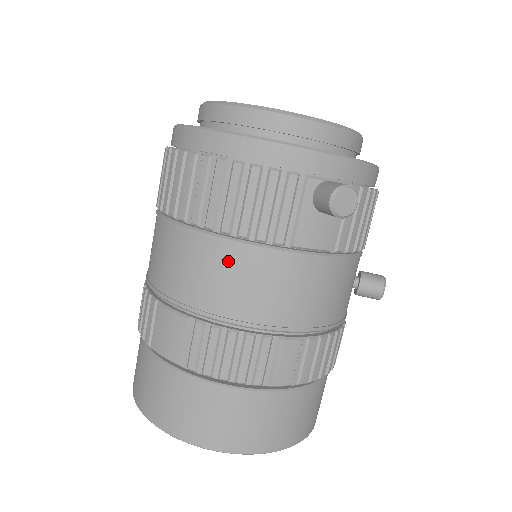
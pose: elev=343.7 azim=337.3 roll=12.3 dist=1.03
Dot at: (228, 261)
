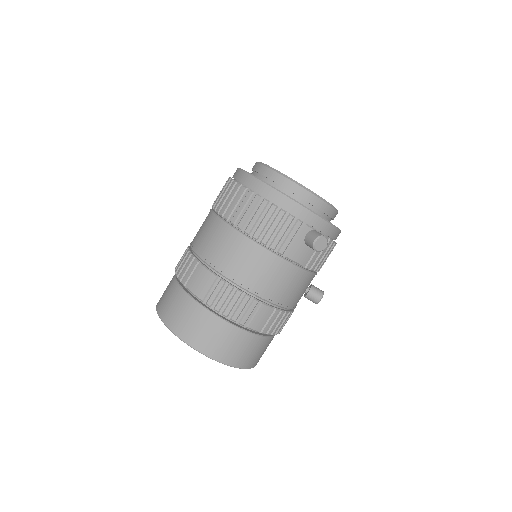
Dot at: (251, 253)
